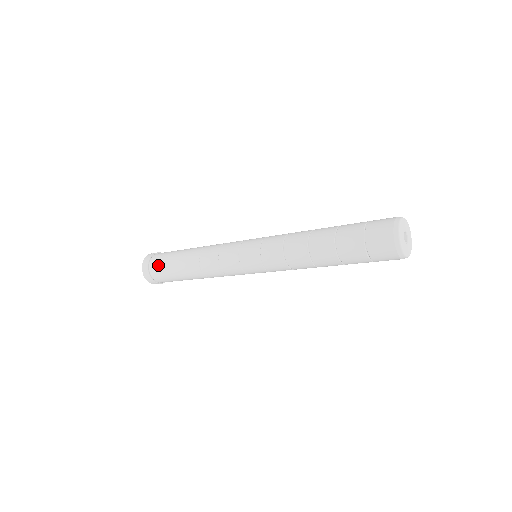
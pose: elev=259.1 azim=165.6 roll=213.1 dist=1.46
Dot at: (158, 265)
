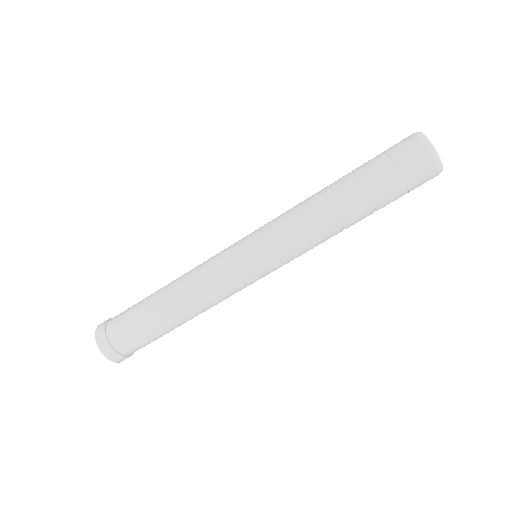
Dot at: (124, 334)
